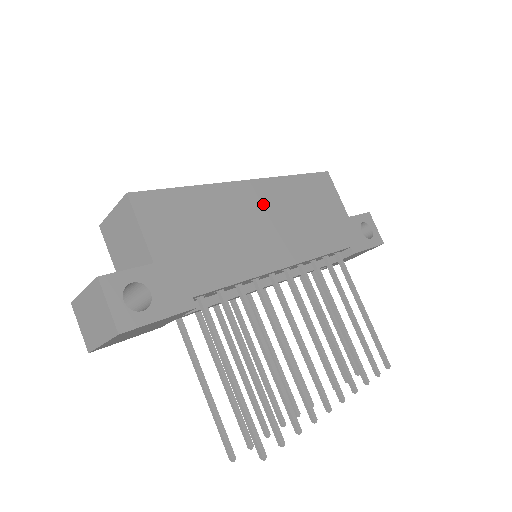
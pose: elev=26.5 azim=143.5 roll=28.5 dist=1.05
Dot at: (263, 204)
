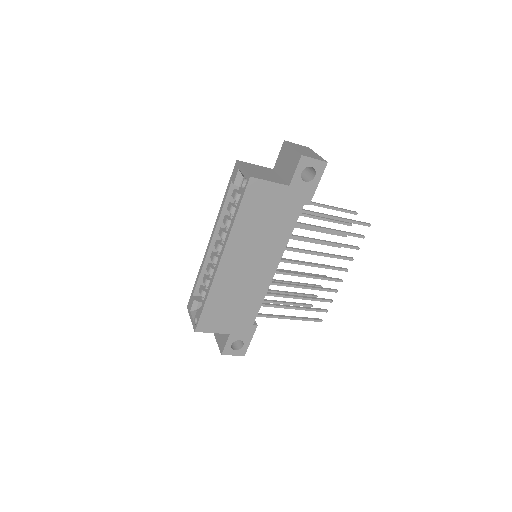
Dot at: (238, 260)
